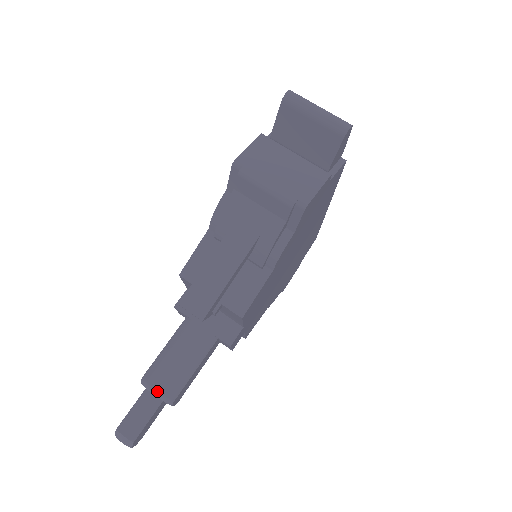
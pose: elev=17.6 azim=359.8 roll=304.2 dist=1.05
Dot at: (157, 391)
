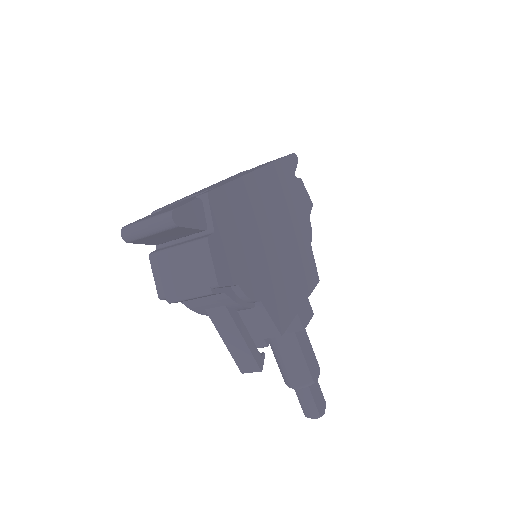
Dot at: (298, 388)
